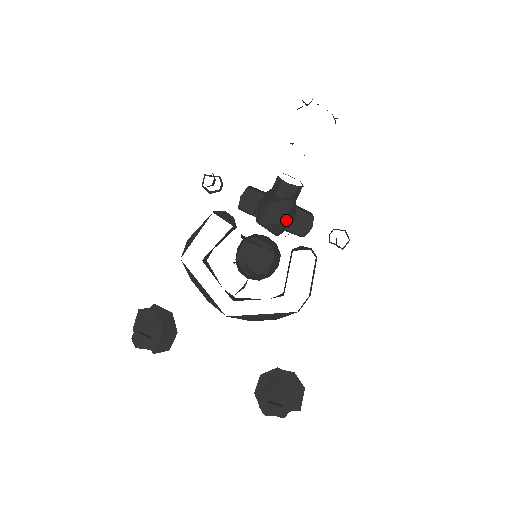
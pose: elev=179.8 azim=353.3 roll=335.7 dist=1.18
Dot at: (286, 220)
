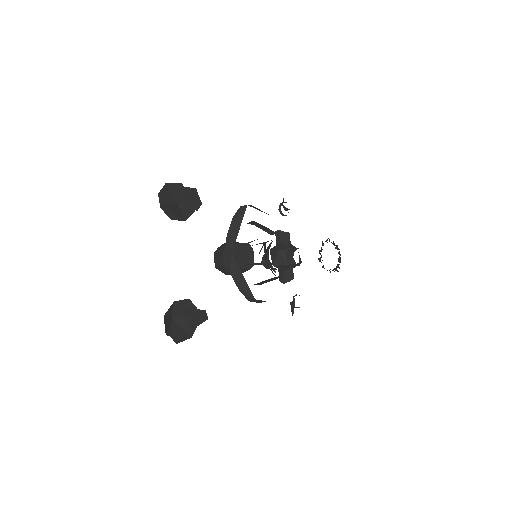
Dot at: (275, 265)
